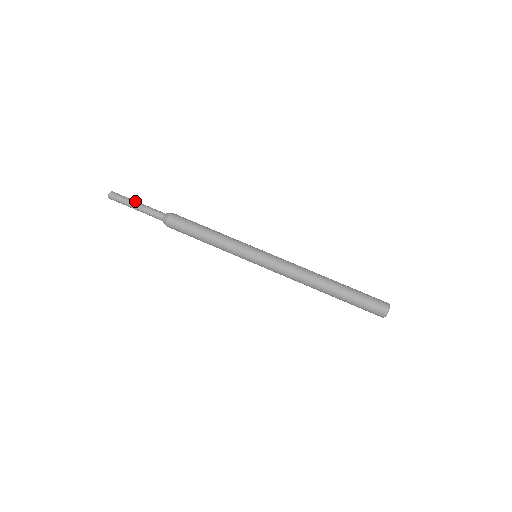
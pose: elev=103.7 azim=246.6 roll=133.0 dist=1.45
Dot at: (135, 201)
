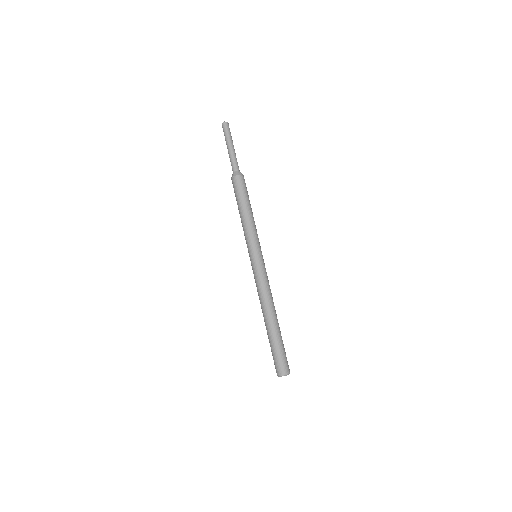
Dot at: occluded
